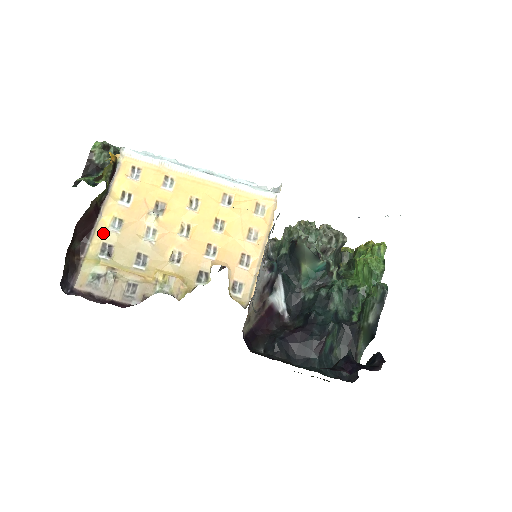
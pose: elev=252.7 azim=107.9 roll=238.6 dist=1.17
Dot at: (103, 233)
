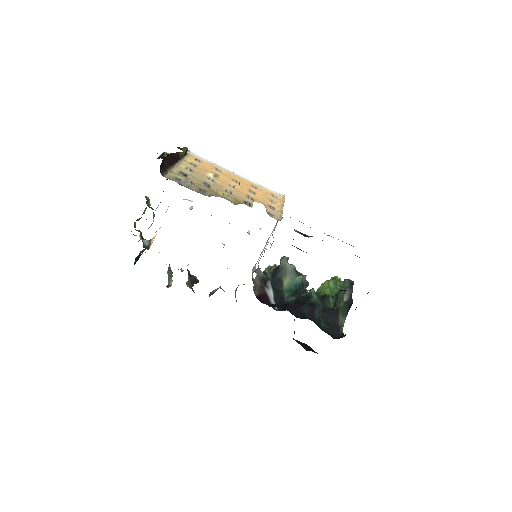
Dot at: (181, 168)
